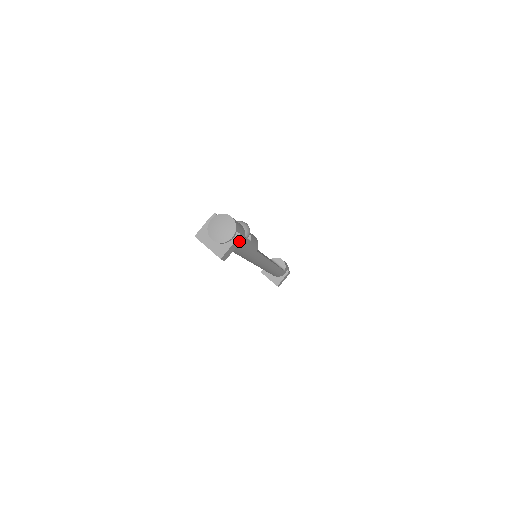
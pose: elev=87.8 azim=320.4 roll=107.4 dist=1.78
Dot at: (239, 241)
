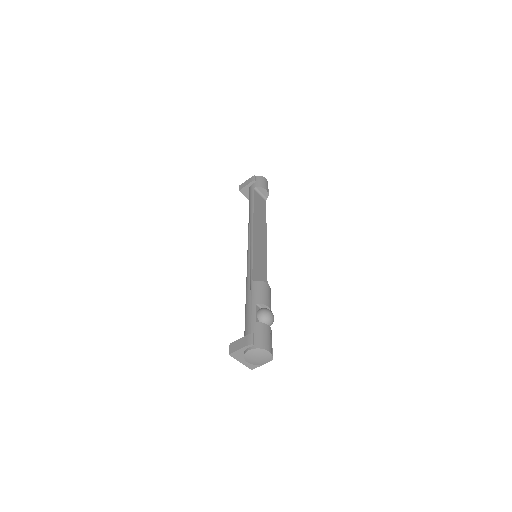
Dot at: occluded
